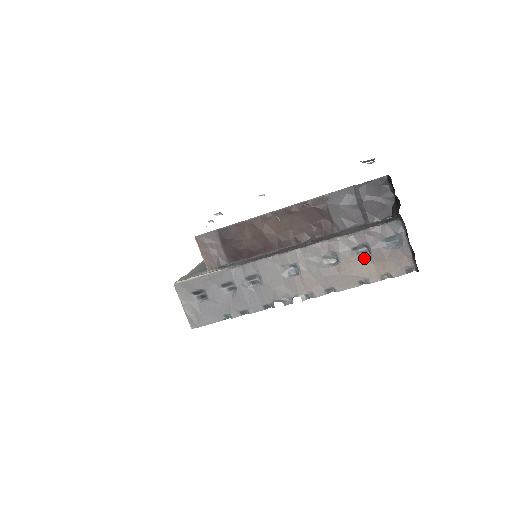
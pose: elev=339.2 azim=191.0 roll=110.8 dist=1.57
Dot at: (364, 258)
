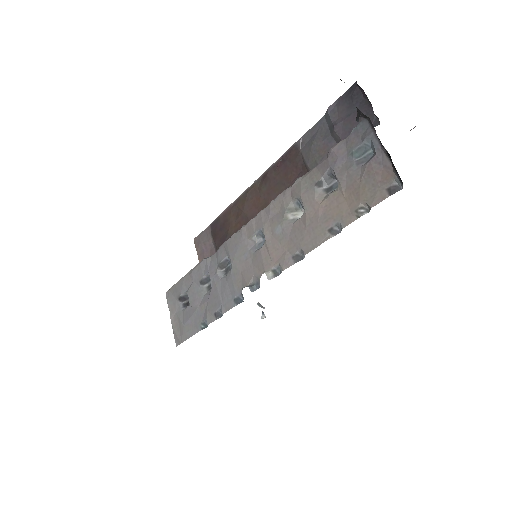
Dot at: (331, 193)
